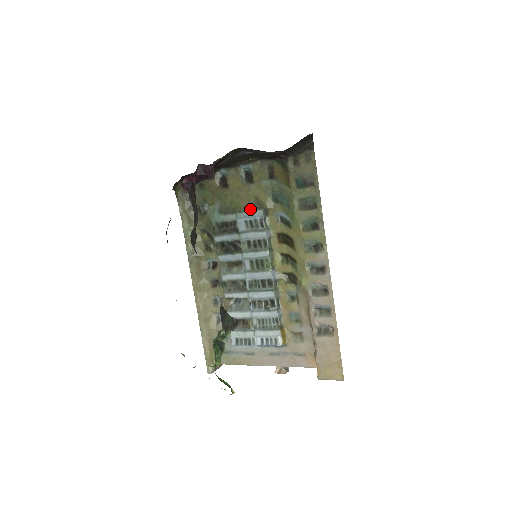
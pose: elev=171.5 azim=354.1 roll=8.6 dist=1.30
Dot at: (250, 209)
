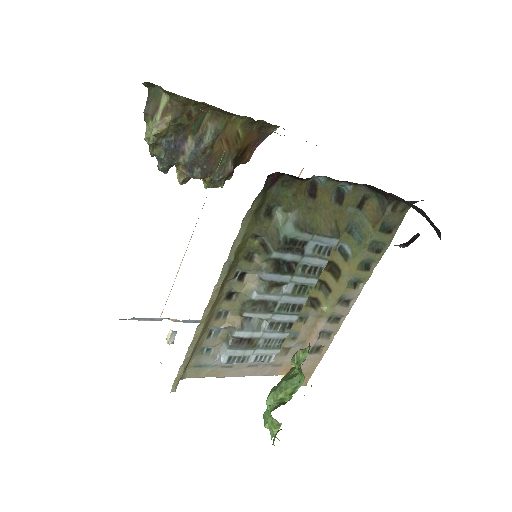
Dot at: (330, 235)
